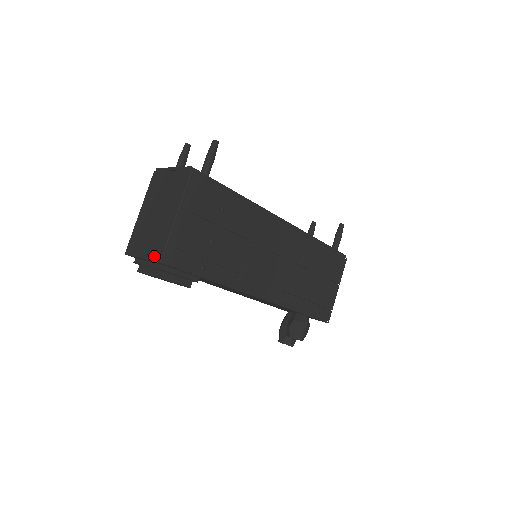
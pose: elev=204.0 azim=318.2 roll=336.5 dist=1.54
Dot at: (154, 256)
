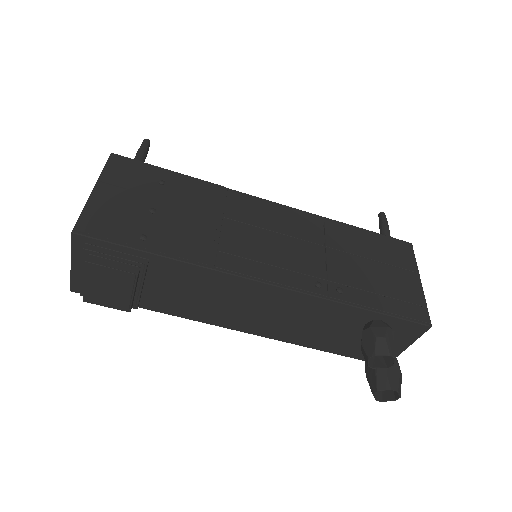
Dot at: (73, 240)
